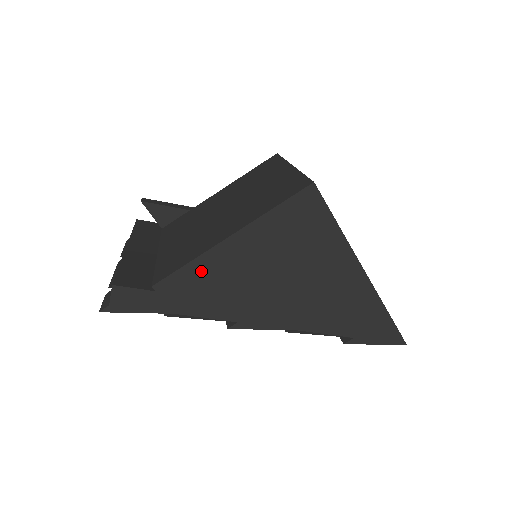
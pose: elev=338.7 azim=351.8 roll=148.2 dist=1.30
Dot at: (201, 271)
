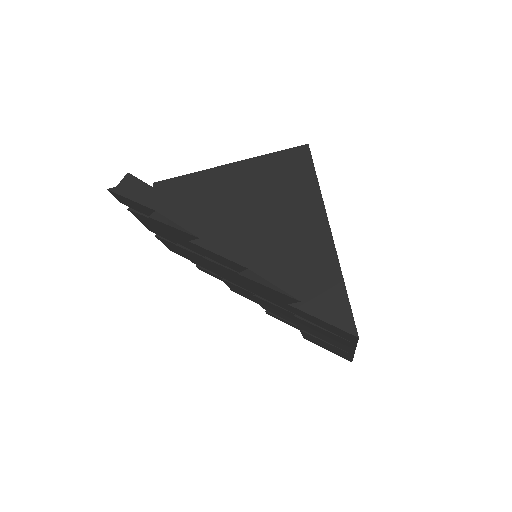
Dot at: (194, 184)
